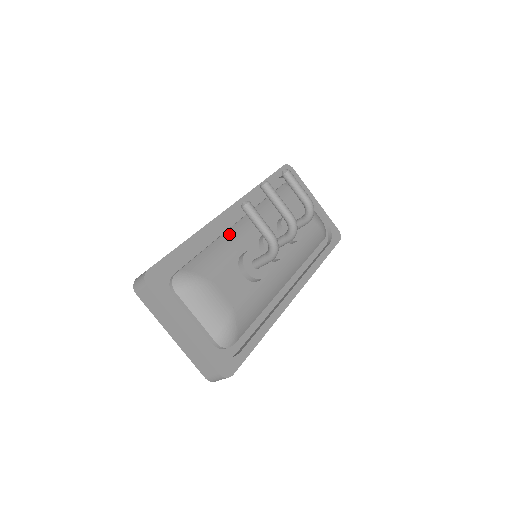
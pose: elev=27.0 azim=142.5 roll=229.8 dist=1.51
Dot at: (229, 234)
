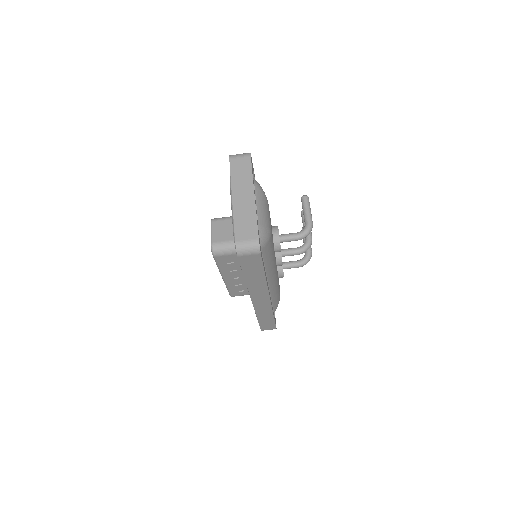
Dot at: occluded
